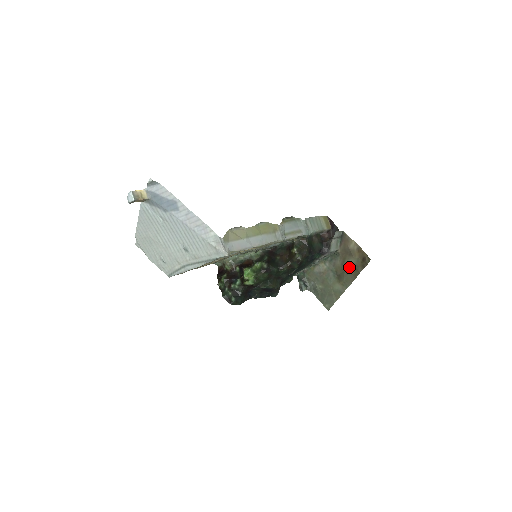
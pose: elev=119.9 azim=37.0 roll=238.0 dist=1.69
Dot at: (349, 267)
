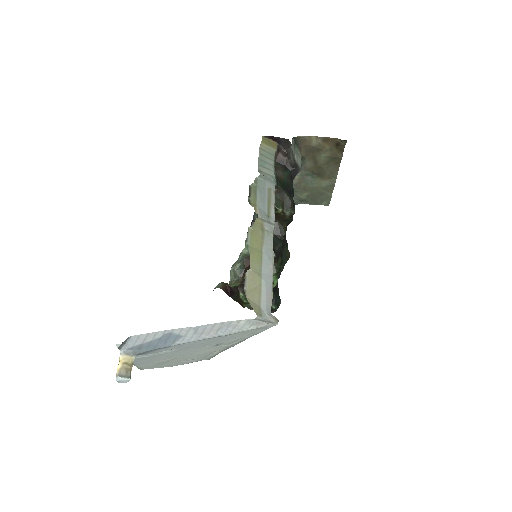
Dot at: (325, 161)
